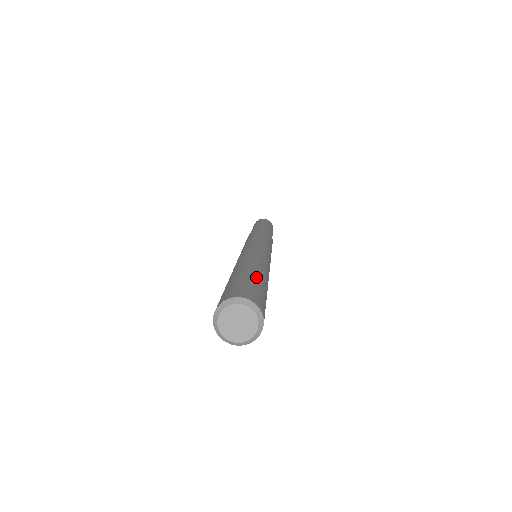
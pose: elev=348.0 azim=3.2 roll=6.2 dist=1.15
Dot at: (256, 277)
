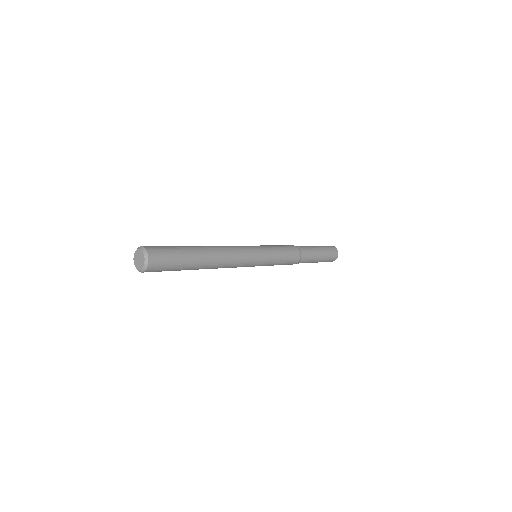
Dot at: (187, 254)
